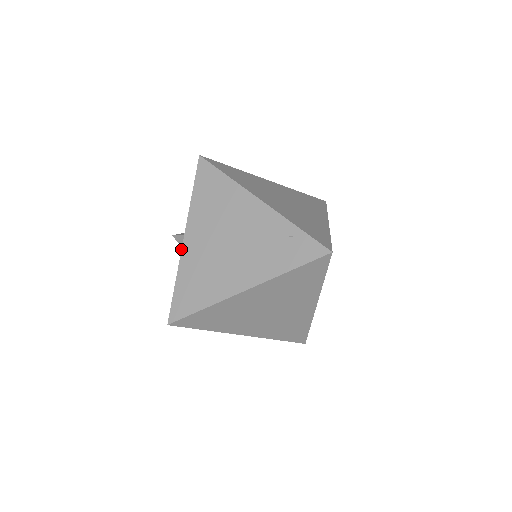
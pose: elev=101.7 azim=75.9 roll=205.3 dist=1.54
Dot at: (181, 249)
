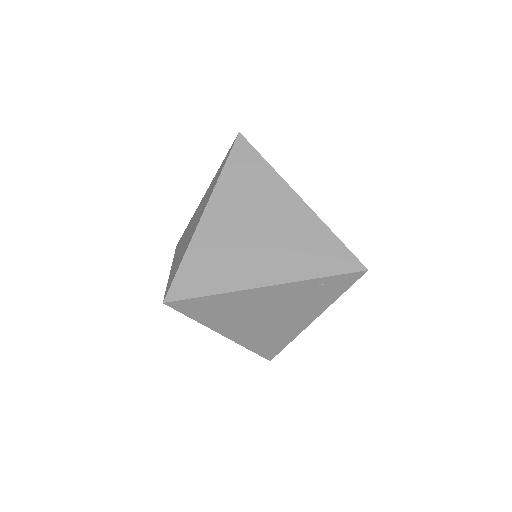
Dot at: occluded
